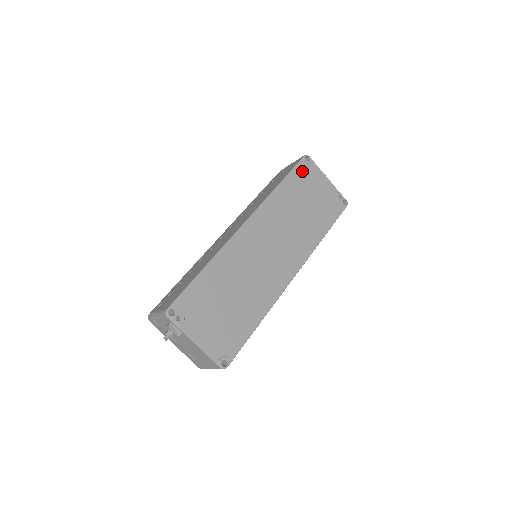
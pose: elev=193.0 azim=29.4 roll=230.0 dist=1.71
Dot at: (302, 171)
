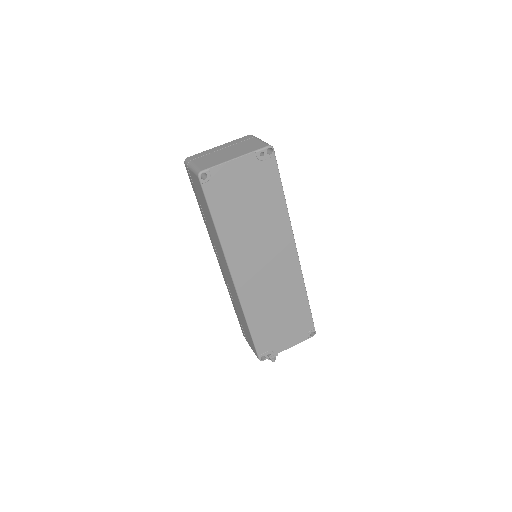
Dot at: (214, 192)
